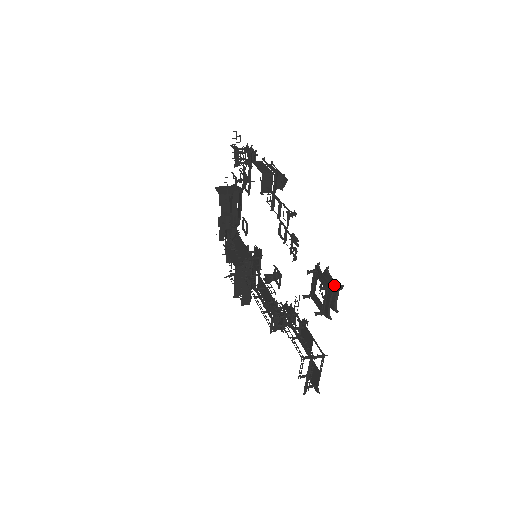
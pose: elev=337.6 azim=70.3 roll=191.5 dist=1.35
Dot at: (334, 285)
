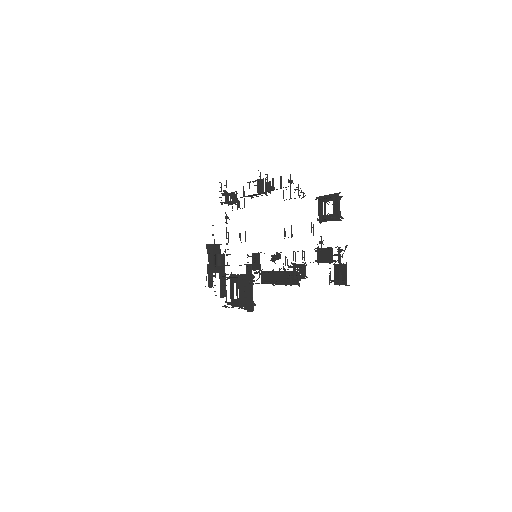
Dot at: occluded
